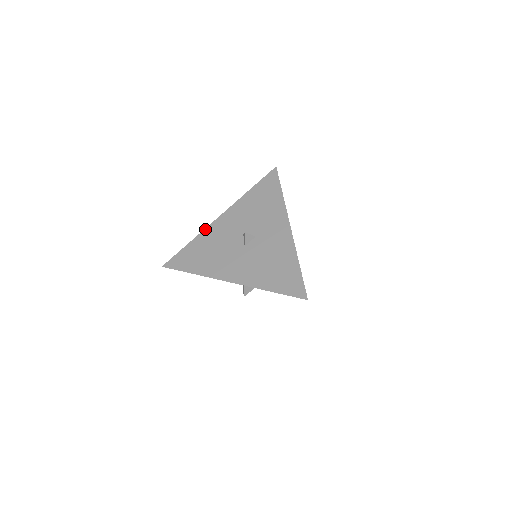
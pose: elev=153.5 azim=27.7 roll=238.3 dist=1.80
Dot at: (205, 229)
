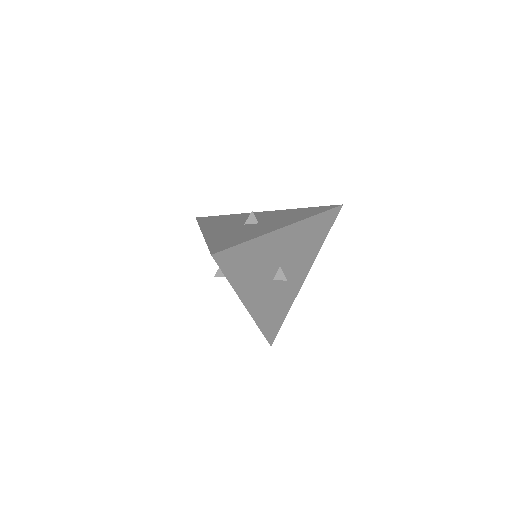
Dot at: (246, 213)
